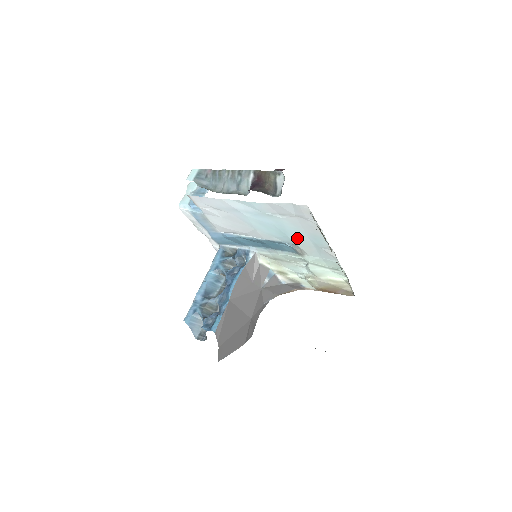
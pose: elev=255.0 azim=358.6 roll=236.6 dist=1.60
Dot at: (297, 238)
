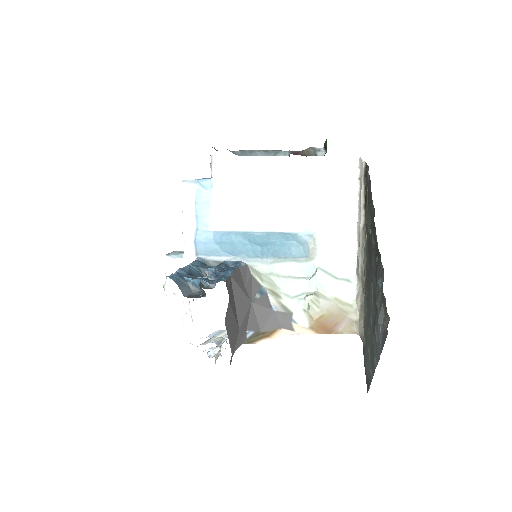
Dot at: (322, 219)
